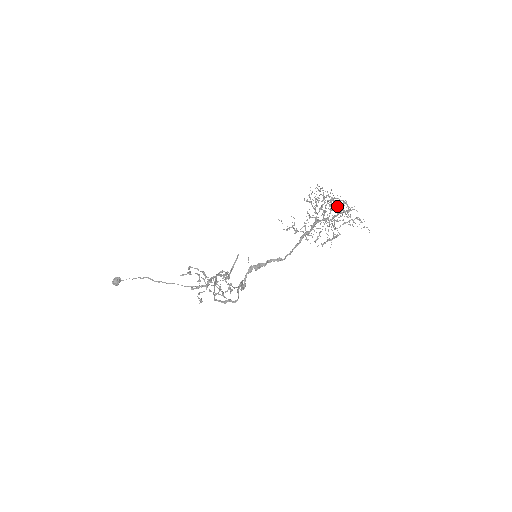
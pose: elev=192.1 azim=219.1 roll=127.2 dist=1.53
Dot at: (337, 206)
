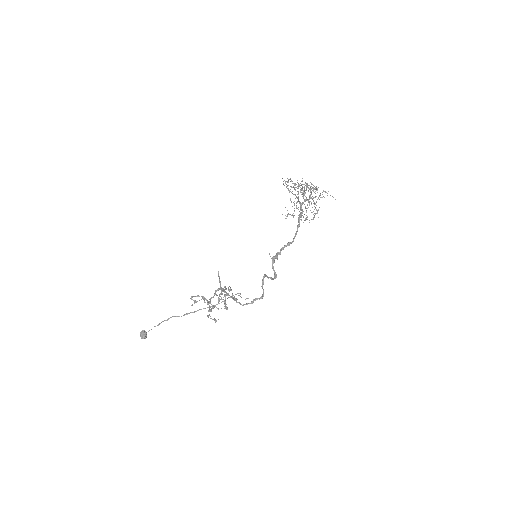
Dot at: occluded
